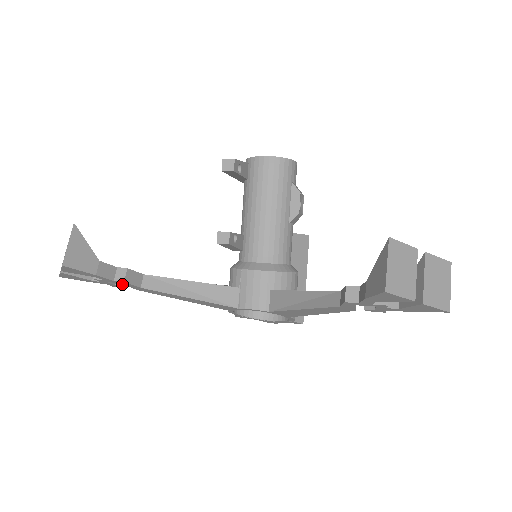
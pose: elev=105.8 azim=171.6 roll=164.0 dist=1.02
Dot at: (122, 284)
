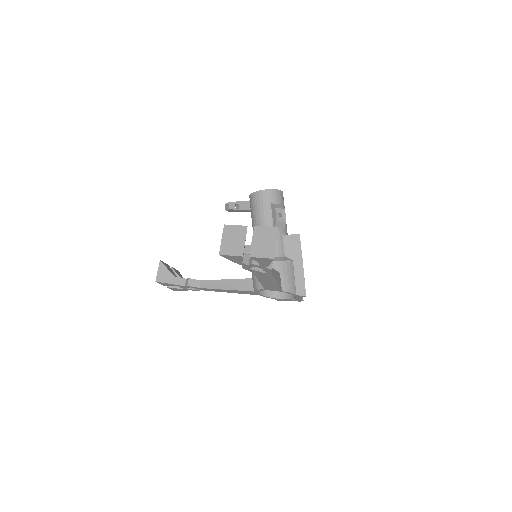
Dot at: occluded
